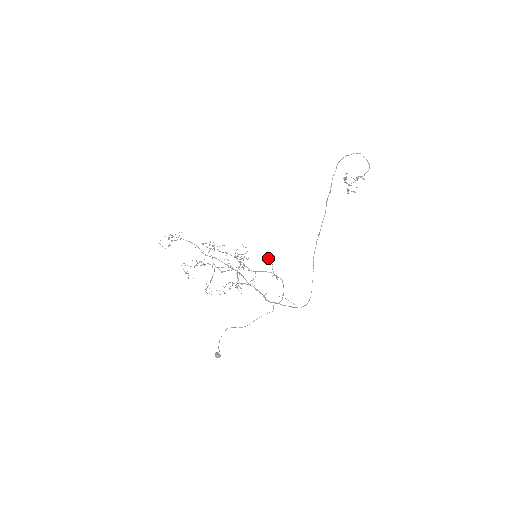
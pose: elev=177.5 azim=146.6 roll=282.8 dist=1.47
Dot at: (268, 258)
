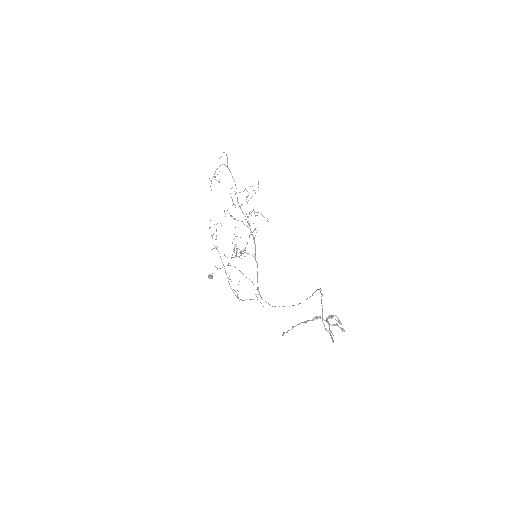
Dot at: occluded
